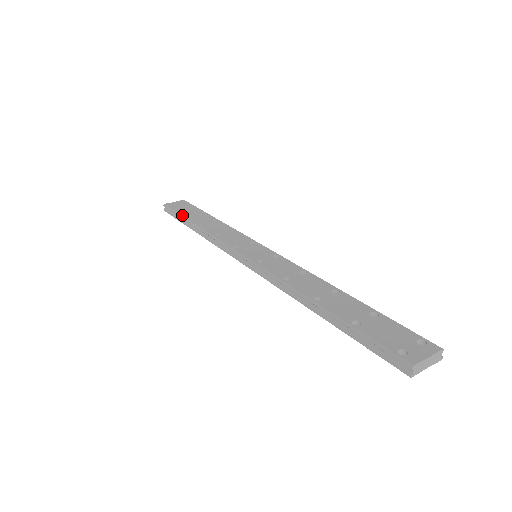
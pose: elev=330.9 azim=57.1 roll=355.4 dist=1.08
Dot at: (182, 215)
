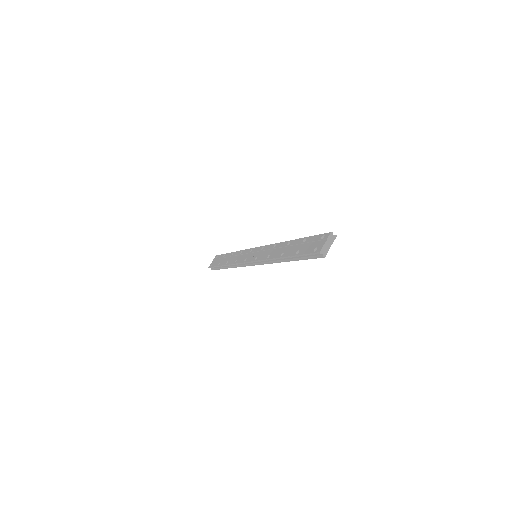
Dot at: (218, 266)
